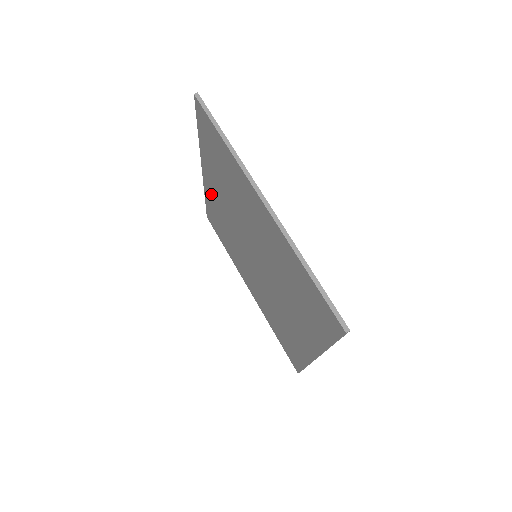
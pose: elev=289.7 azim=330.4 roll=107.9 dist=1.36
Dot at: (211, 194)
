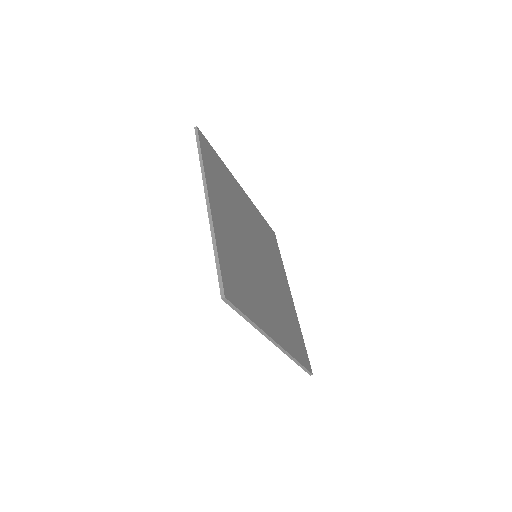
Dot at: occluded
